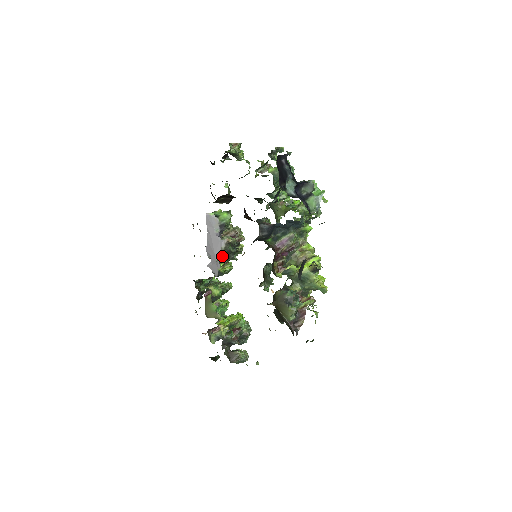
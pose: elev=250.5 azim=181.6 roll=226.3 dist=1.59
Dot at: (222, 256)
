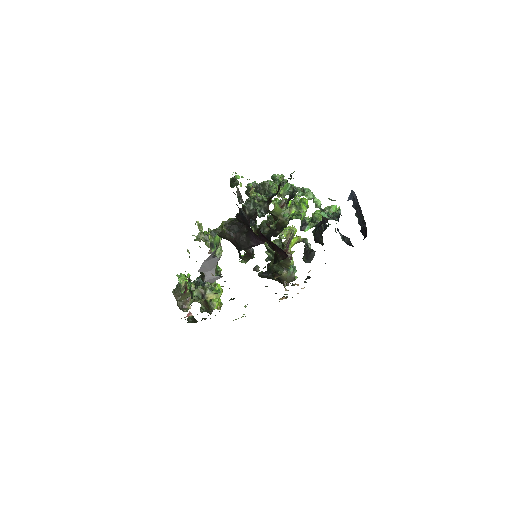
Dot at: occluded
